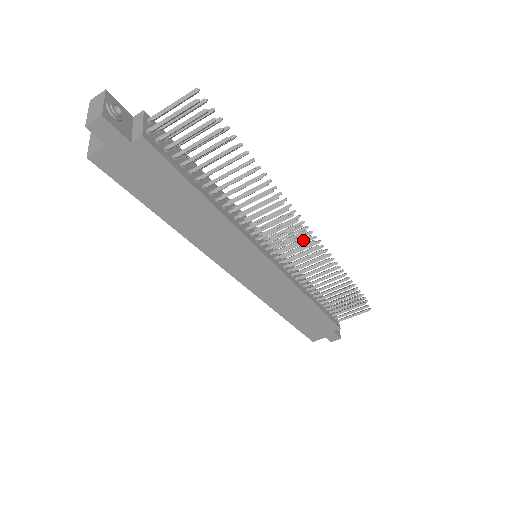
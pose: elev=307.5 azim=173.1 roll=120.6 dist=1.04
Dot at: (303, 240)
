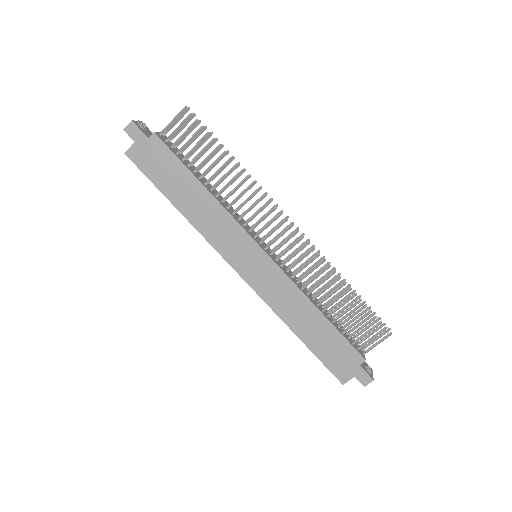
Dot at: (287, 229)
